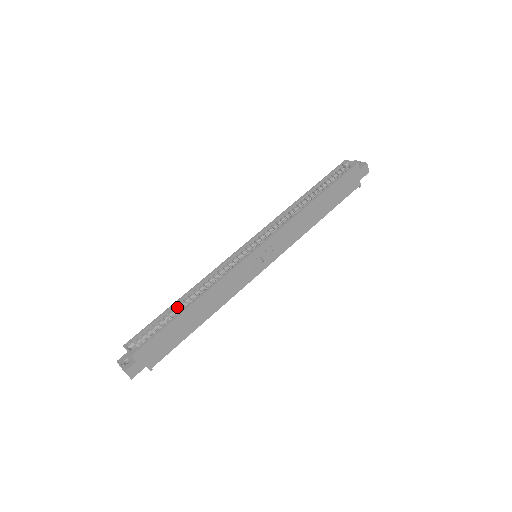
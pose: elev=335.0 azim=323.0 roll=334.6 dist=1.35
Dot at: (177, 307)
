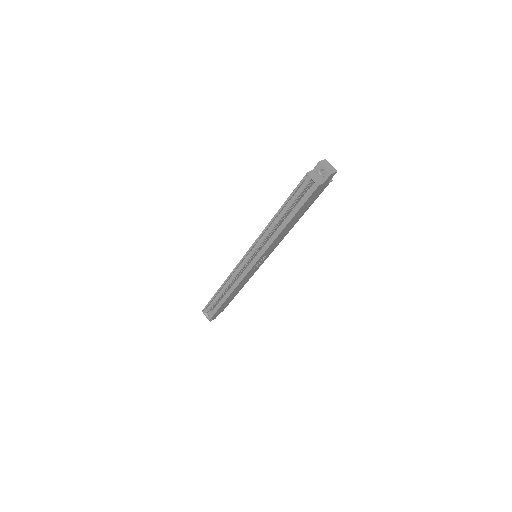
Dot at: (219, 293)
